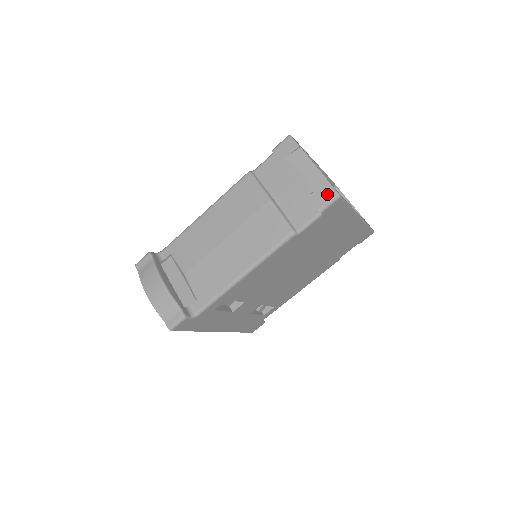
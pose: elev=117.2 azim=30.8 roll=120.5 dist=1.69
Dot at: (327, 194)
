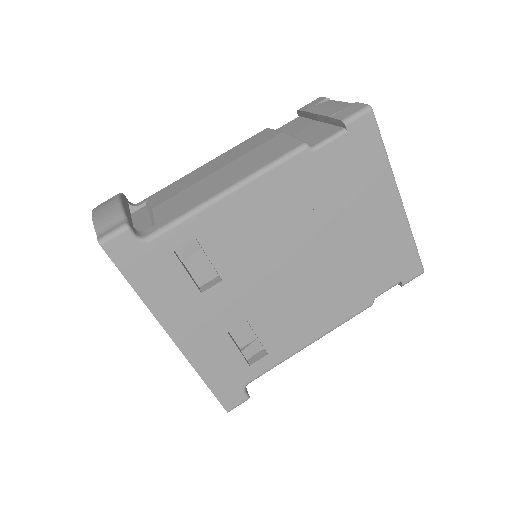
Dot at: (355, 108)
